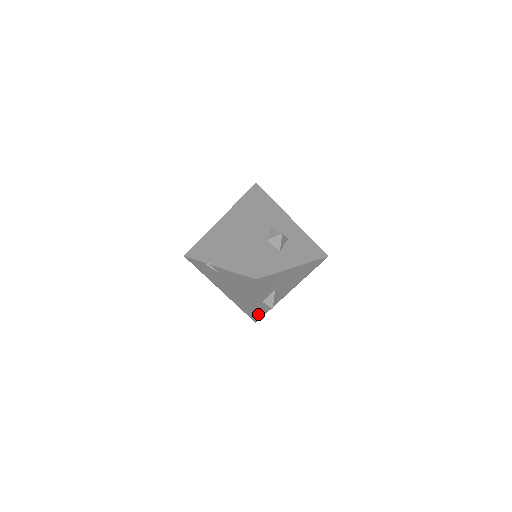
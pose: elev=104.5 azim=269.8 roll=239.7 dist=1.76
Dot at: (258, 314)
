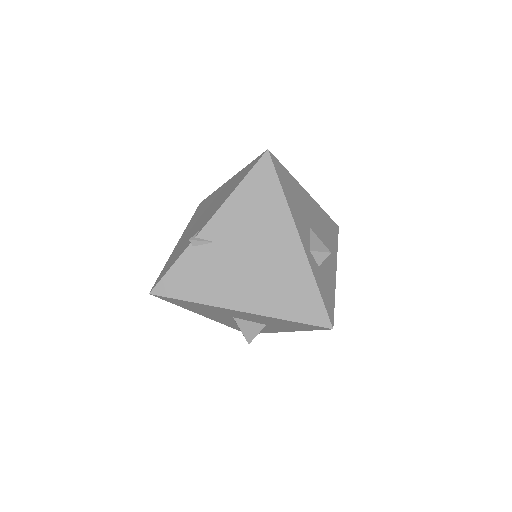
Dot at: (322, 295)
